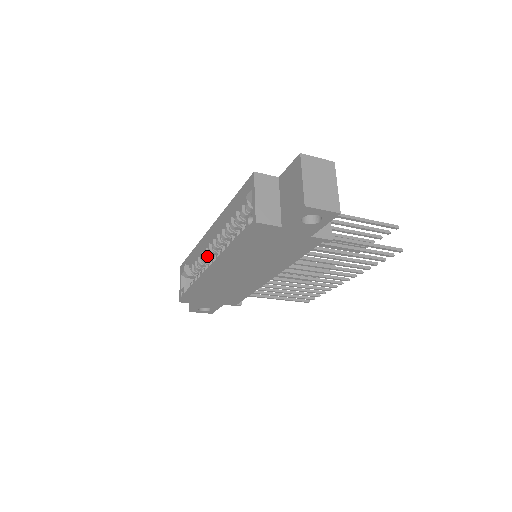
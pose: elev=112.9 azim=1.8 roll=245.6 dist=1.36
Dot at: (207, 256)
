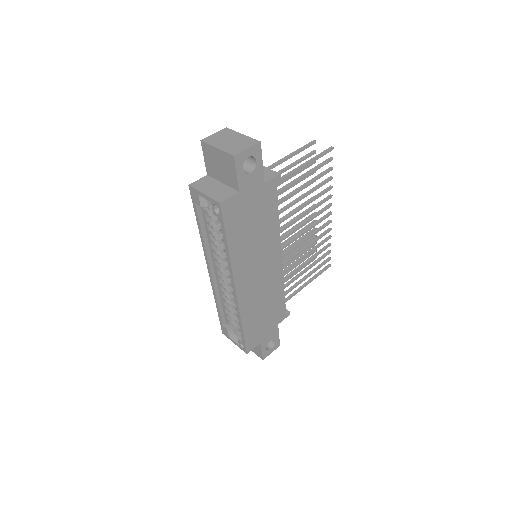
Dot at: (227, 293)
